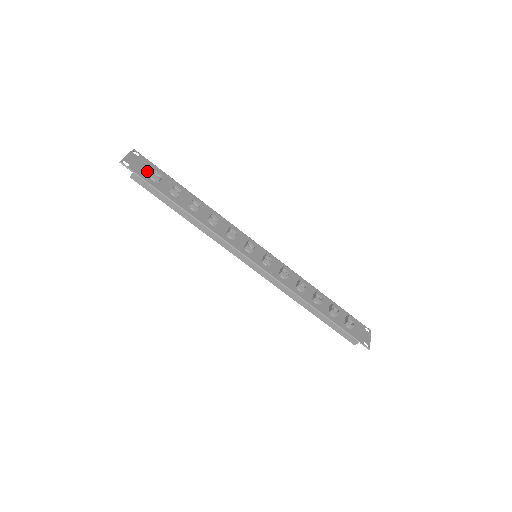
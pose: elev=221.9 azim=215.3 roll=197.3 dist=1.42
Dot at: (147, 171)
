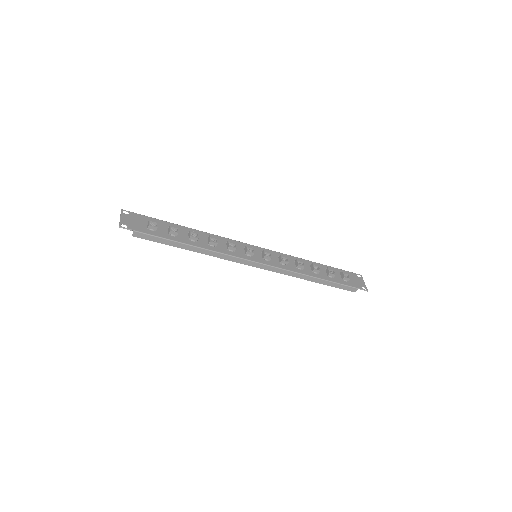
Dot at: (143, 224)
